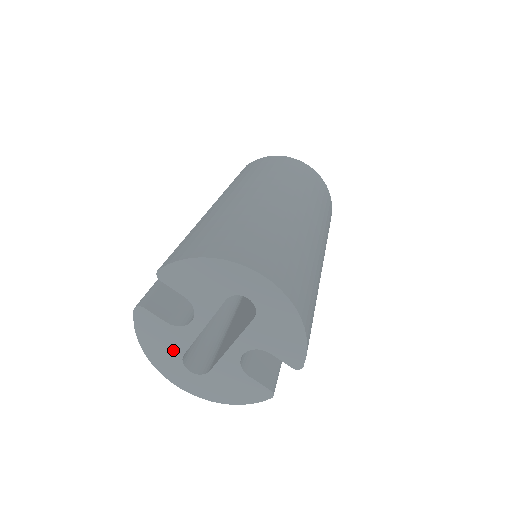
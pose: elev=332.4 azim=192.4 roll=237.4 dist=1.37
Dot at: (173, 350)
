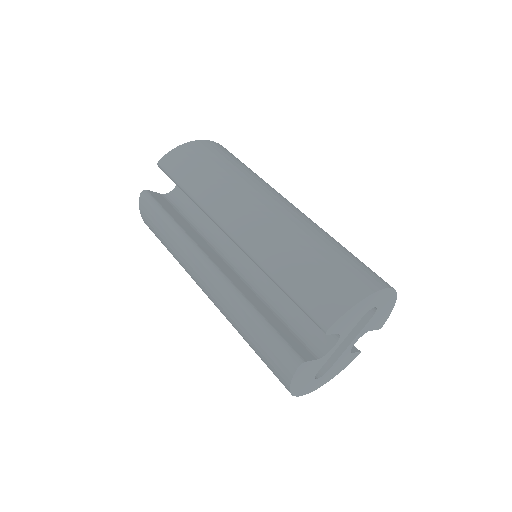
Dot at: (312, 374)
